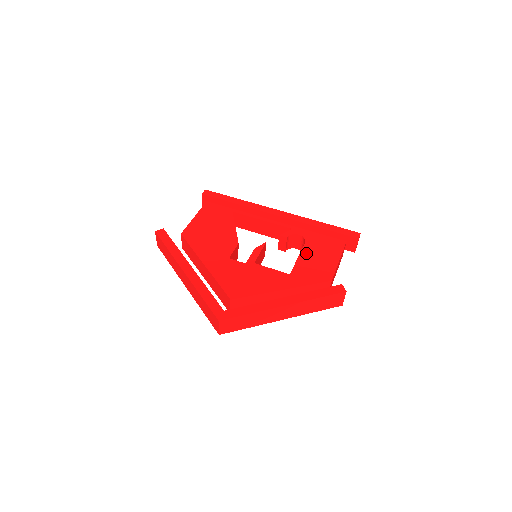
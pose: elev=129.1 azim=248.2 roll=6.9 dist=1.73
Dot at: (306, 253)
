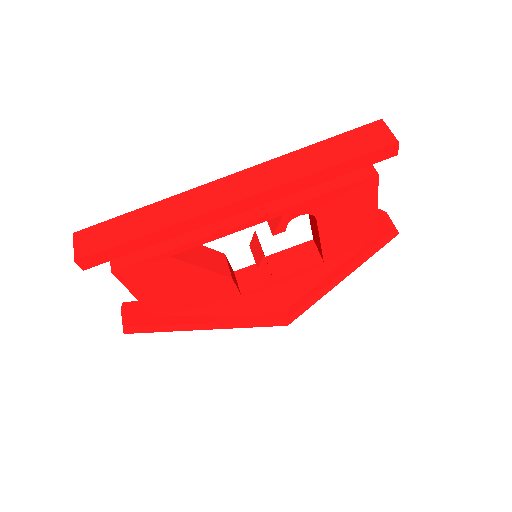
Dot at: (327, 231)
